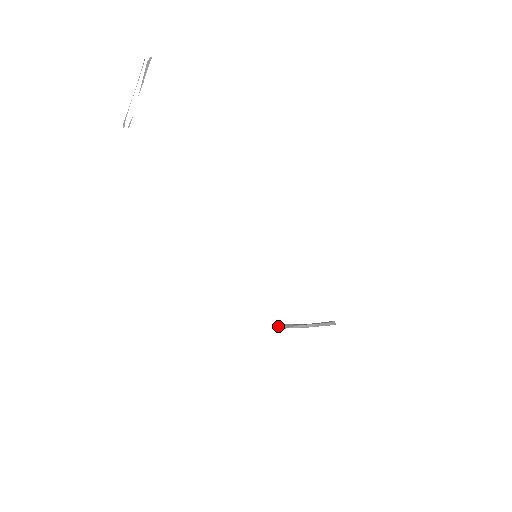
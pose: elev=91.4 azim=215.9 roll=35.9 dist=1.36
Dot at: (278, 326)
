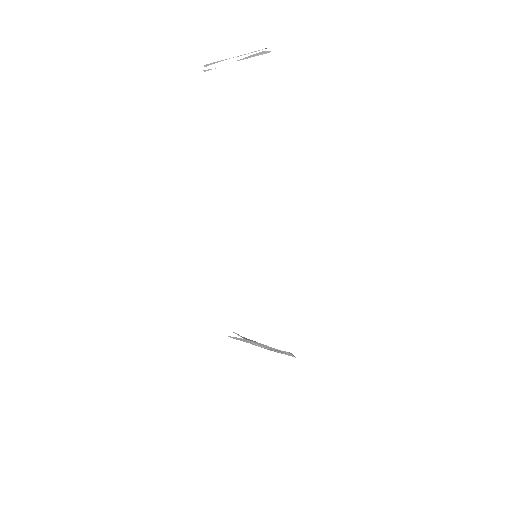
Dot at: occluded
